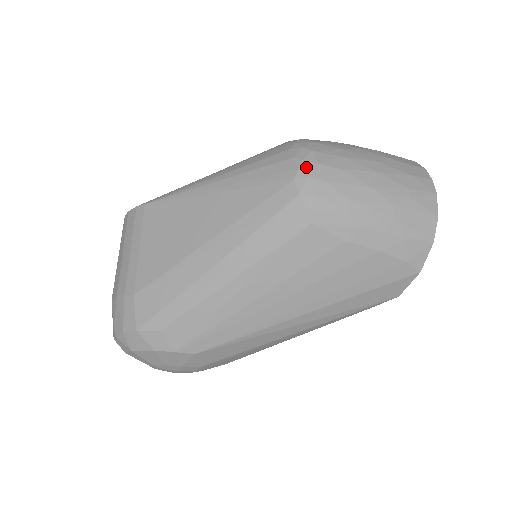
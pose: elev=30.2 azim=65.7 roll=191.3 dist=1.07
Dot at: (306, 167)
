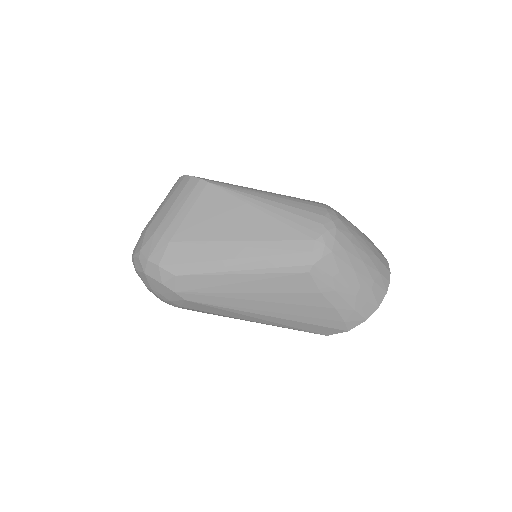
Dot at: (327, 237)
